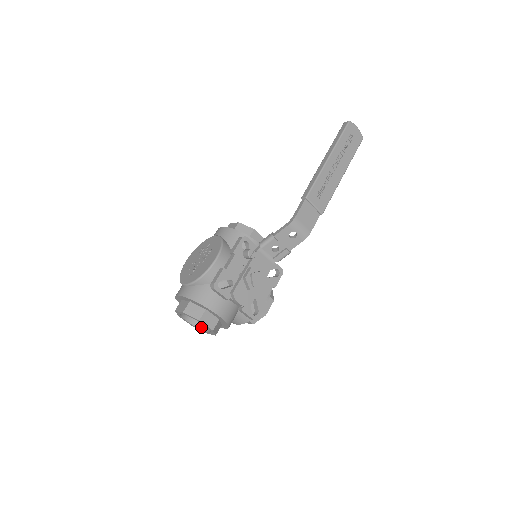
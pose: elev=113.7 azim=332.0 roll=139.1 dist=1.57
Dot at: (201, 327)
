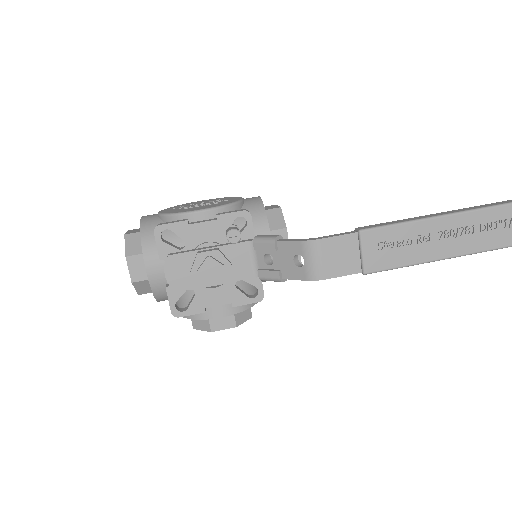
Dot at: occluded
